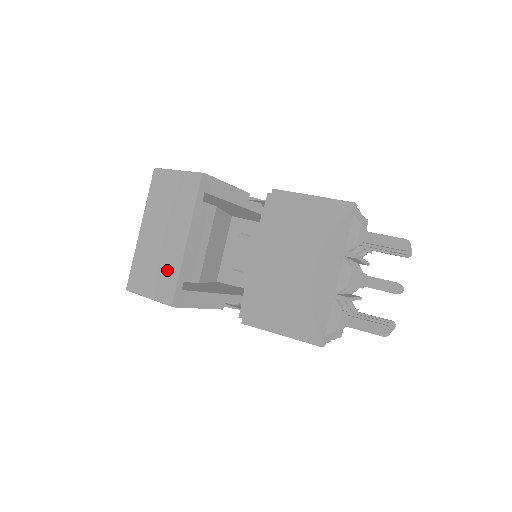
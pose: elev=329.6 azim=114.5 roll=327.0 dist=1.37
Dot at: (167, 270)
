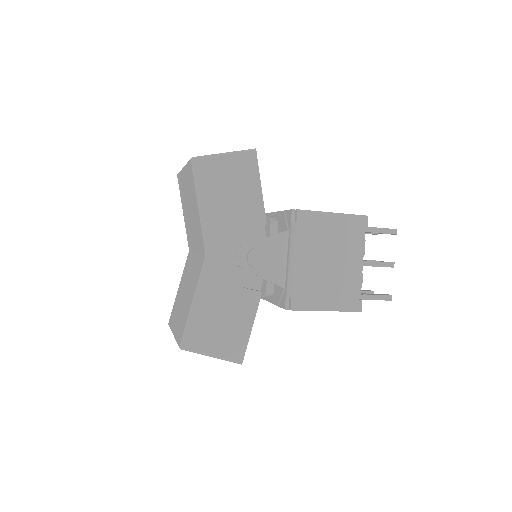
Dot at: occluded
